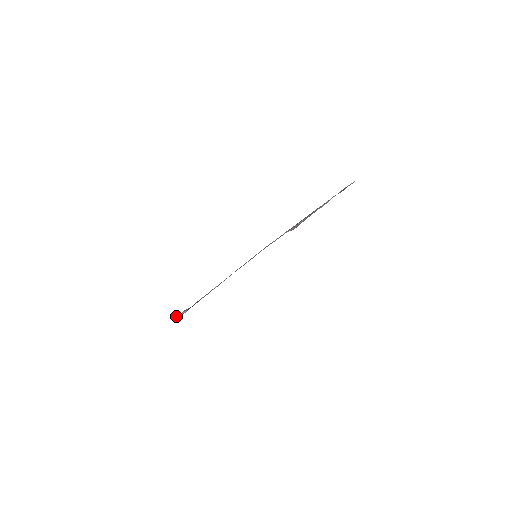
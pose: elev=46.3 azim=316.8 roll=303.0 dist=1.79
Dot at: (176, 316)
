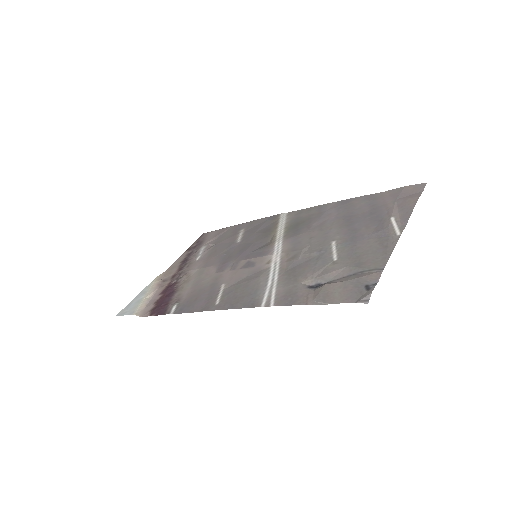
Dot at: (141, 295)
